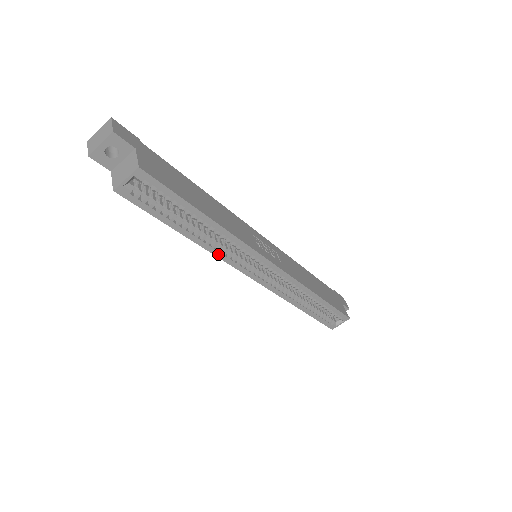
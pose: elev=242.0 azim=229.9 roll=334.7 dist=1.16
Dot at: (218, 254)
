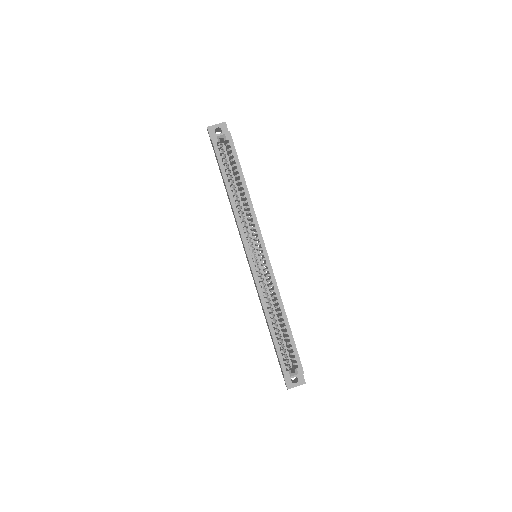
Dot at: (238, 218)
